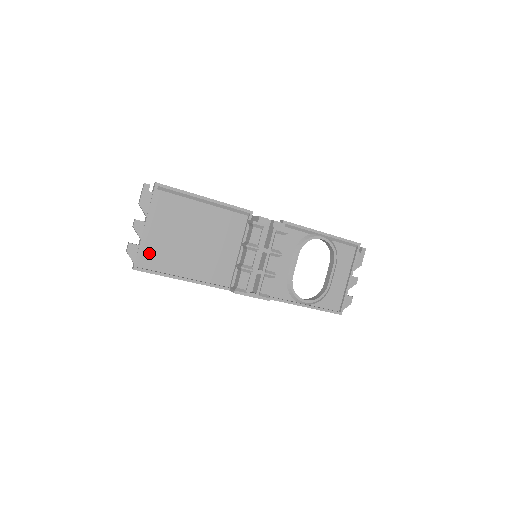
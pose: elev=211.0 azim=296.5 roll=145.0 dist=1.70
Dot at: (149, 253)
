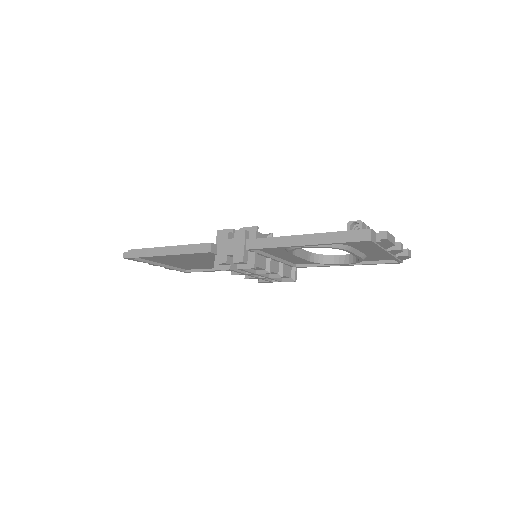
Dot at: (182, 267)
